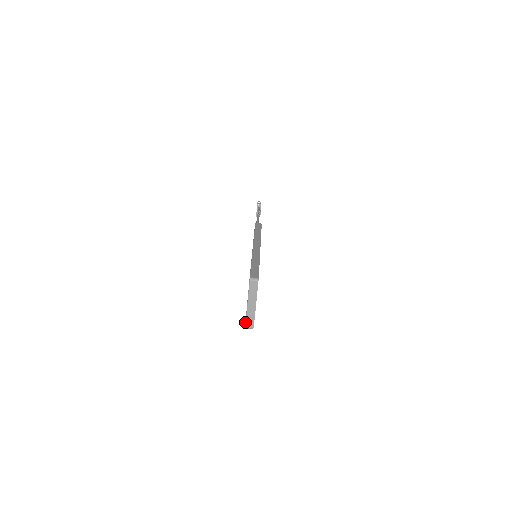
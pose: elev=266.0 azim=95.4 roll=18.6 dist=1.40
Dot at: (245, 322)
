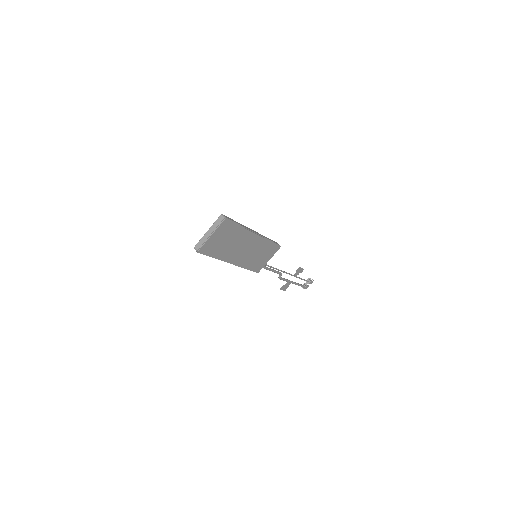
Dot at: (197, 243)
